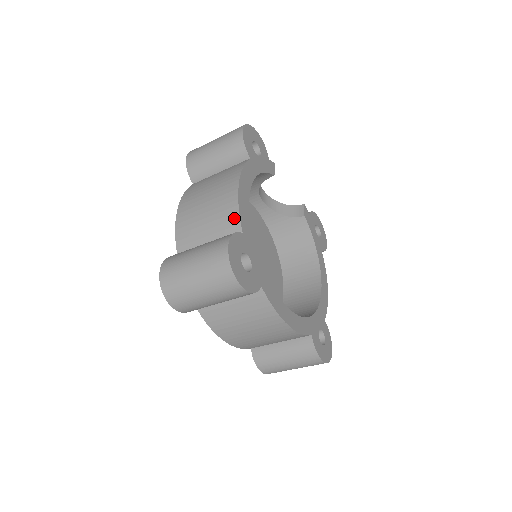
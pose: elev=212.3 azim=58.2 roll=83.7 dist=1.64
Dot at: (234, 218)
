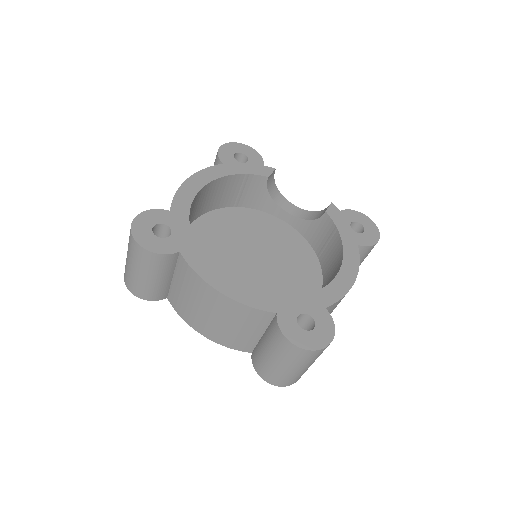
Dot at: occluded
